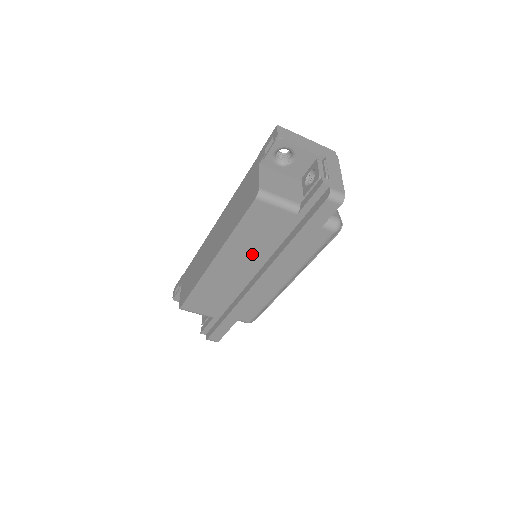
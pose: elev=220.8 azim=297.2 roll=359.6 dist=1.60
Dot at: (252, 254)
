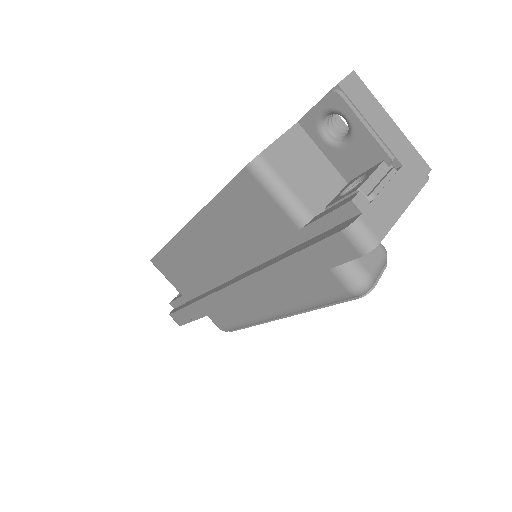
Dot at: (232, 248)
